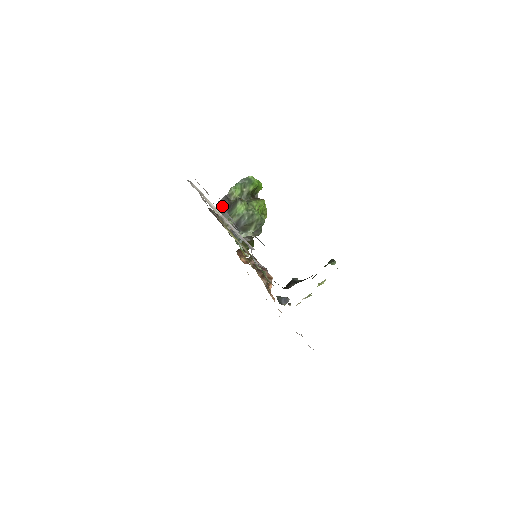
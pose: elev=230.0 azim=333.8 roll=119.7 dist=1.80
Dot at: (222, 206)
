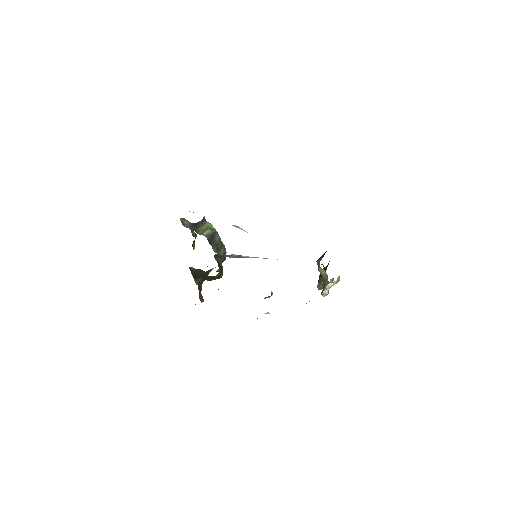
Dot at: occluded
